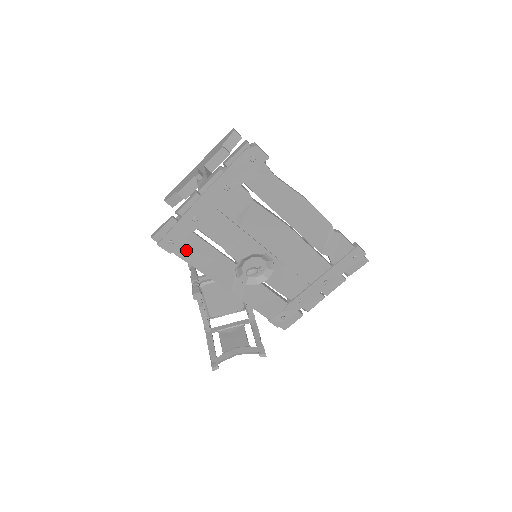
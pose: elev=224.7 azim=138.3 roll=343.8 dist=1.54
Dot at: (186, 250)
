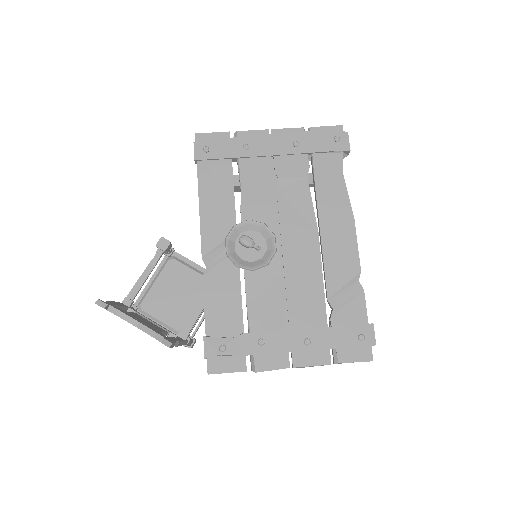
Dot at: (210, 171)
